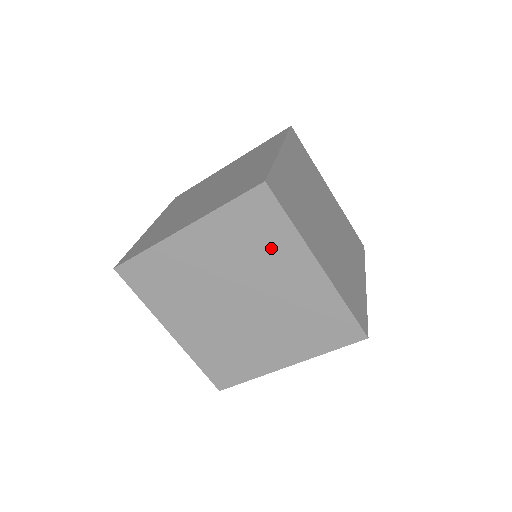
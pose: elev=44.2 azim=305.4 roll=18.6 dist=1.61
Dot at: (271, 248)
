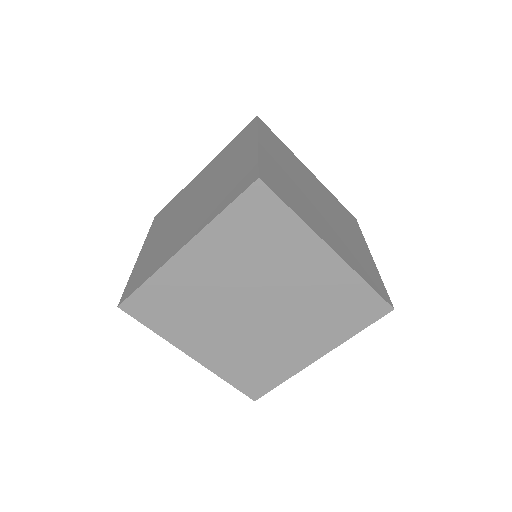
Dot at: (279, 244)
